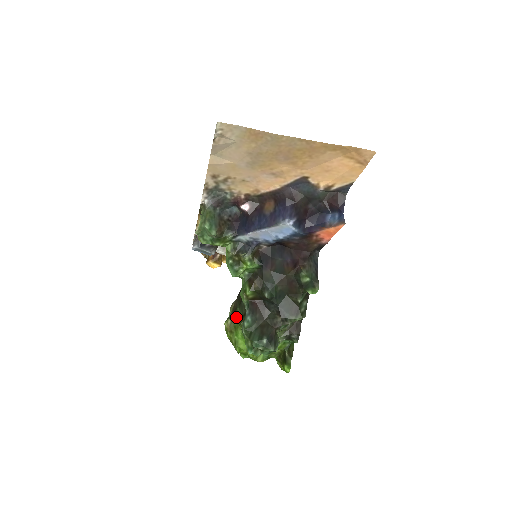
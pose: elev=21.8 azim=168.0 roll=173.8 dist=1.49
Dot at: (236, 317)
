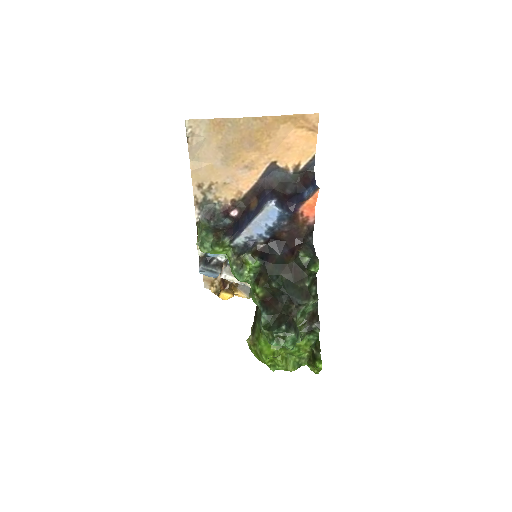
Dot at: (256, 330)
